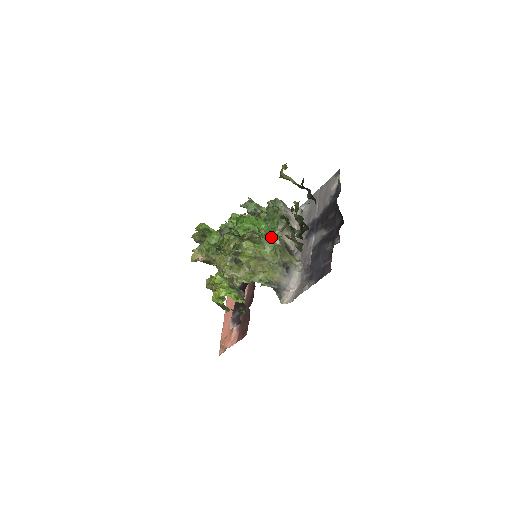
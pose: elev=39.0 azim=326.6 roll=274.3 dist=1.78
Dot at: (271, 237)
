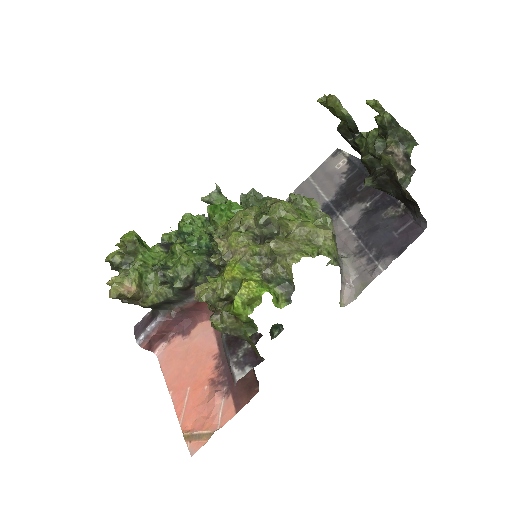
Dot at: (310, 202)
